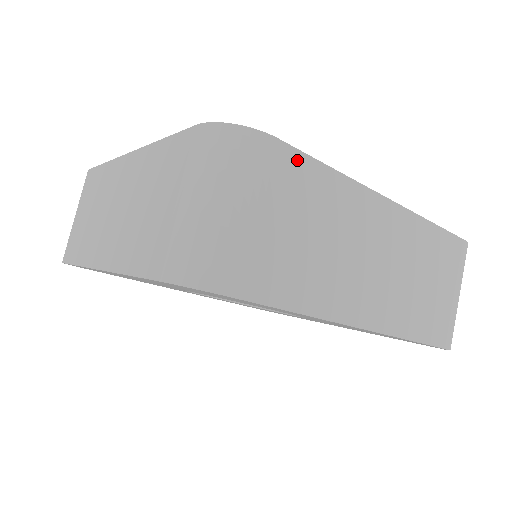
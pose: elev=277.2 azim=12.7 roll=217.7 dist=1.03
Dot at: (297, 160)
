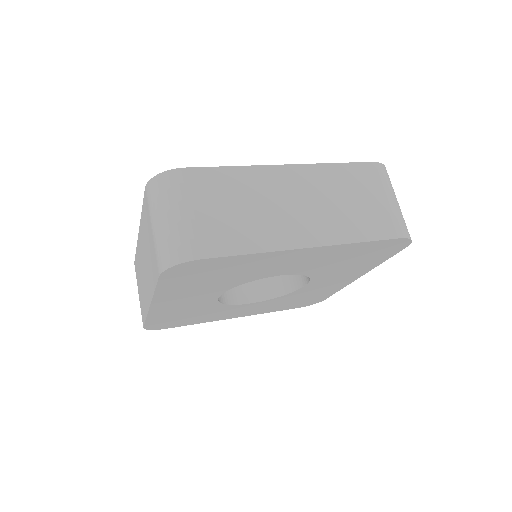
Dot at: (204, 173)
